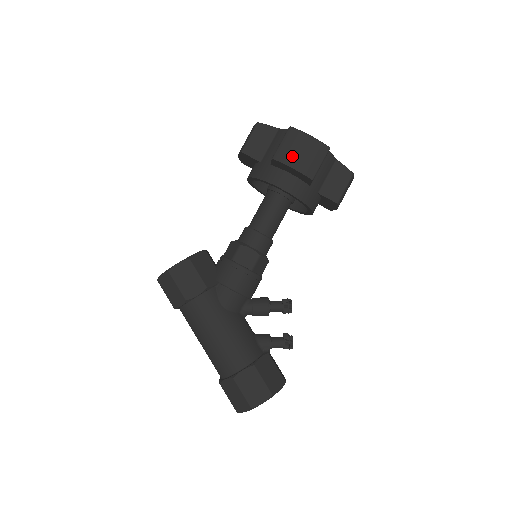
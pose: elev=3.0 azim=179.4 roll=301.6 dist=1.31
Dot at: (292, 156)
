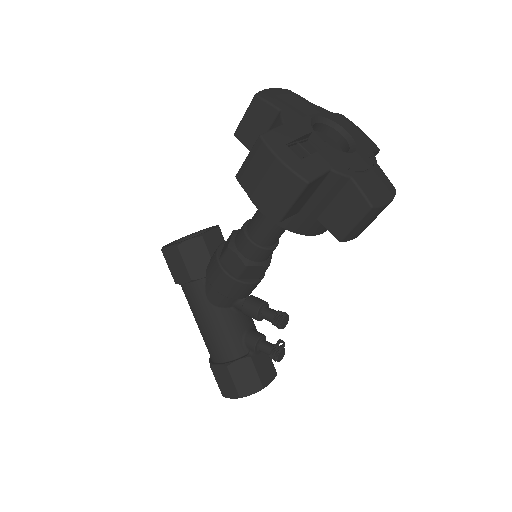
Dot at: (254, 183)
